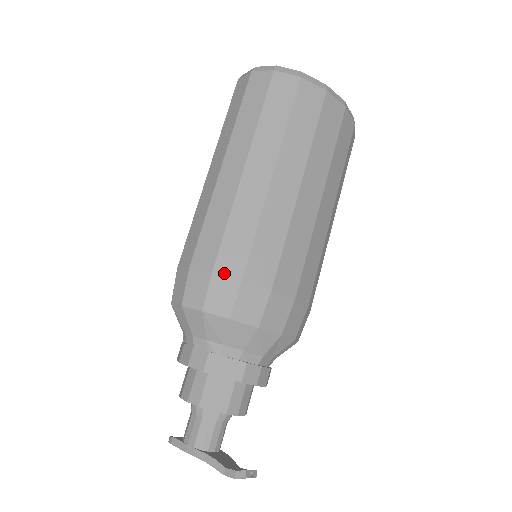
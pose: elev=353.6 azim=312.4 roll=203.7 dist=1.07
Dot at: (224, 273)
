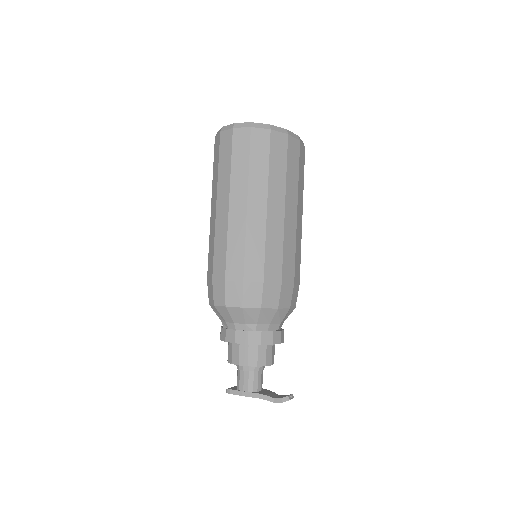
Dot at: (251, 280)
